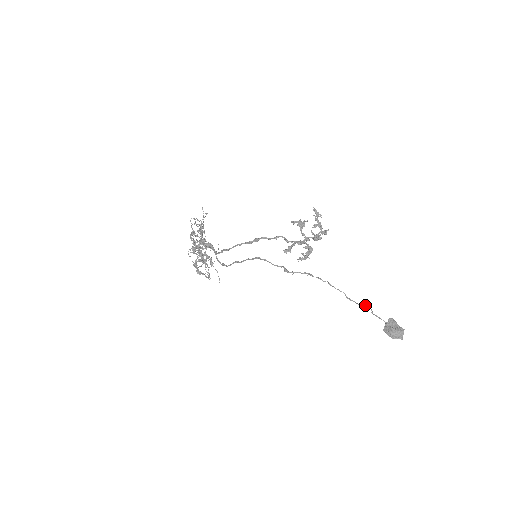
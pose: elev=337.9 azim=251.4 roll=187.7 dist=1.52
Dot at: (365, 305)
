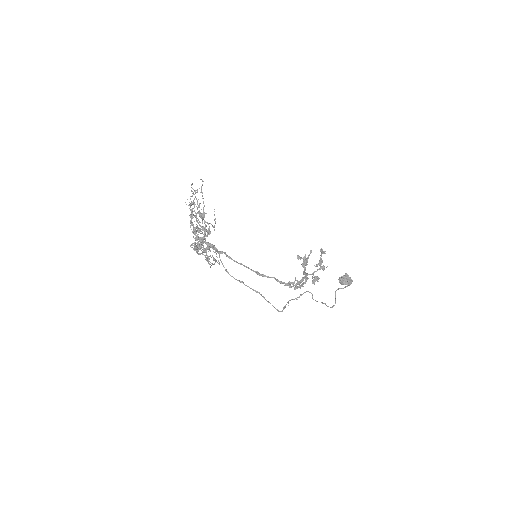
Dot at: occluded
